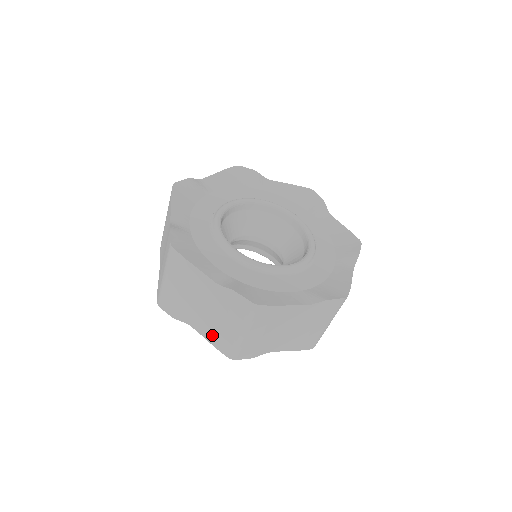
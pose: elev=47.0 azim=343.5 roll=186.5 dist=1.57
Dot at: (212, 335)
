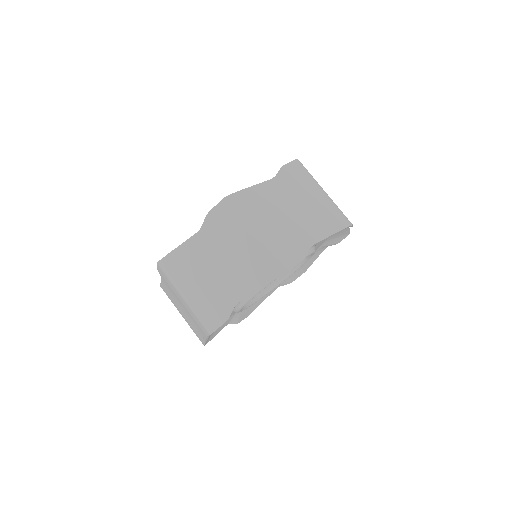
Dot at: (325, 224)
